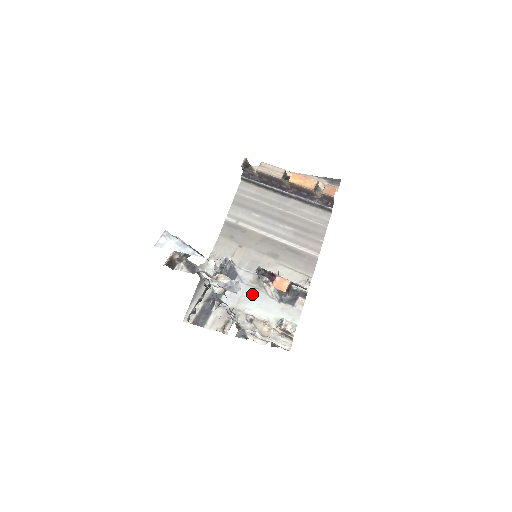
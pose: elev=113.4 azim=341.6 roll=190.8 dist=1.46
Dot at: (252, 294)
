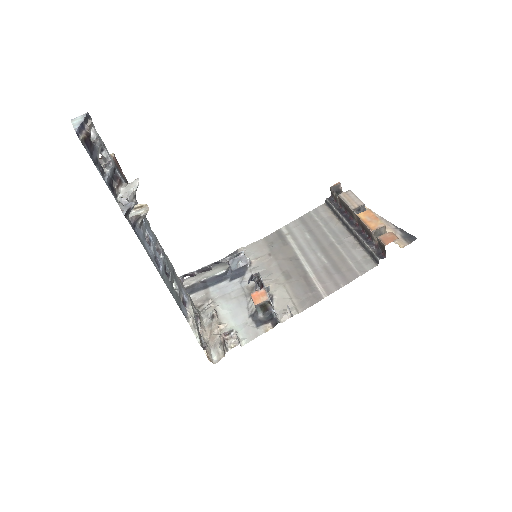
Dot at: (237, 297)
